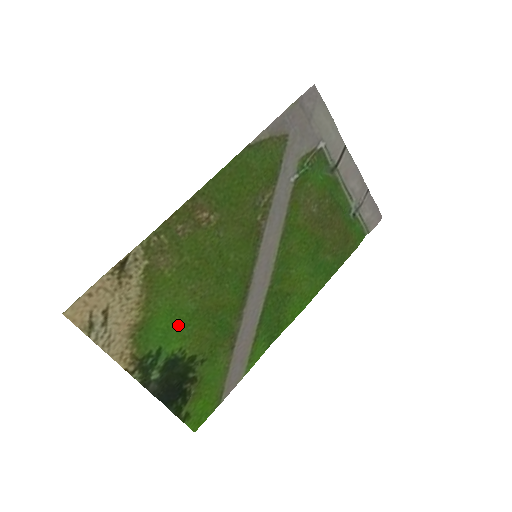
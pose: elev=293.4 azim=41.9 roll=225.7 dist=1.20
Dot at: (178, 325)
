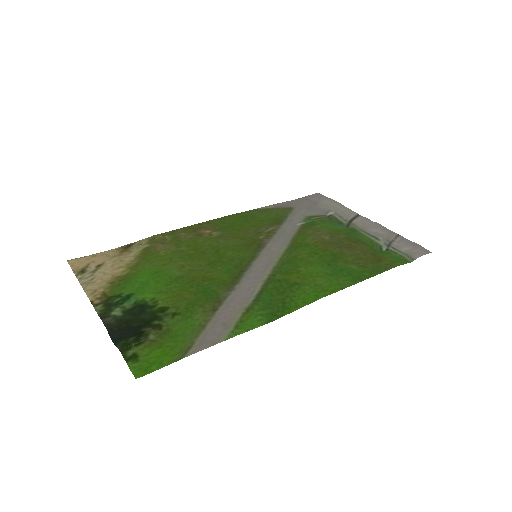
Dot at: (158, 283)
